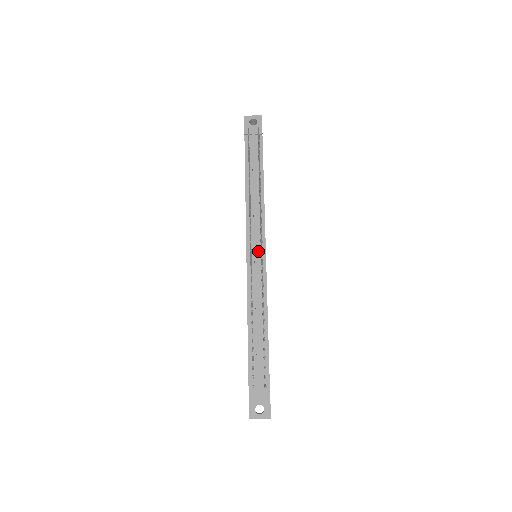
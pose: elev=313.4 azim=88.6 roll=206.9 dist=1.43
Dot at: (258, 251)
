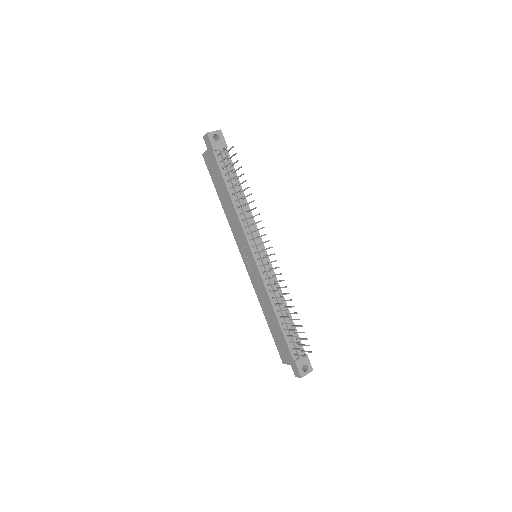
Dot at: (261, 253)
